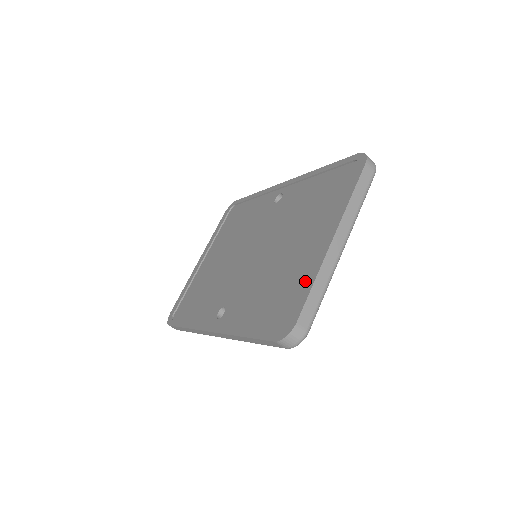
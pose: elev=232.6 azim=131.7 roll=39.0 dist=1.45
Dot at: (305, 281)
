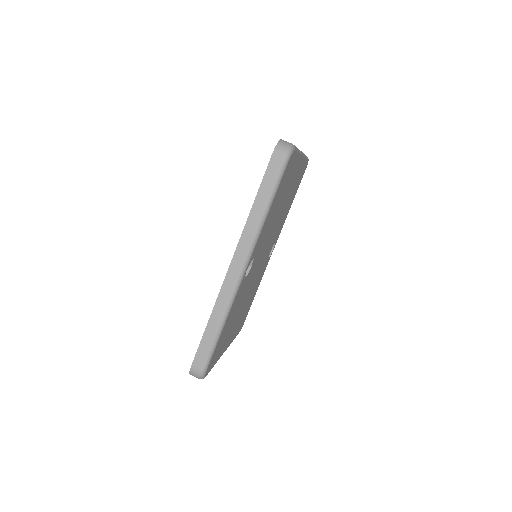
Dot at: occluded
